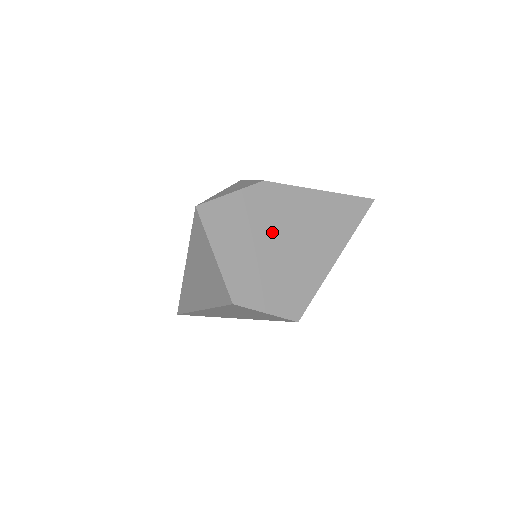
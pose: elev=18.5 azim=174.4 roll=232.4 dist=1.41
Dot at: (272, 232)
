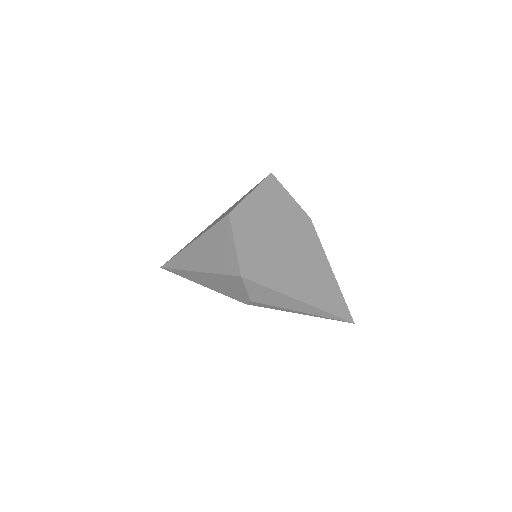
Dot at: (286, 234)
